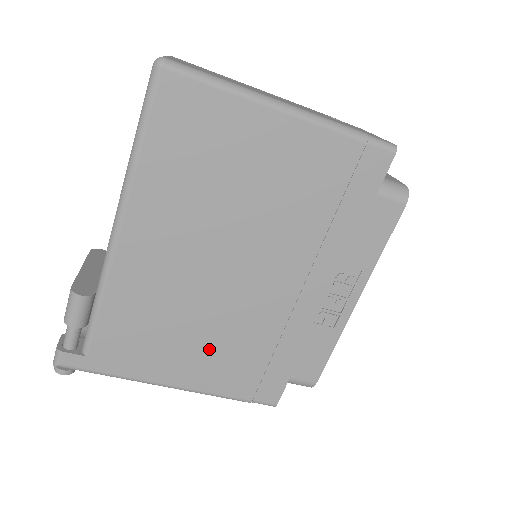
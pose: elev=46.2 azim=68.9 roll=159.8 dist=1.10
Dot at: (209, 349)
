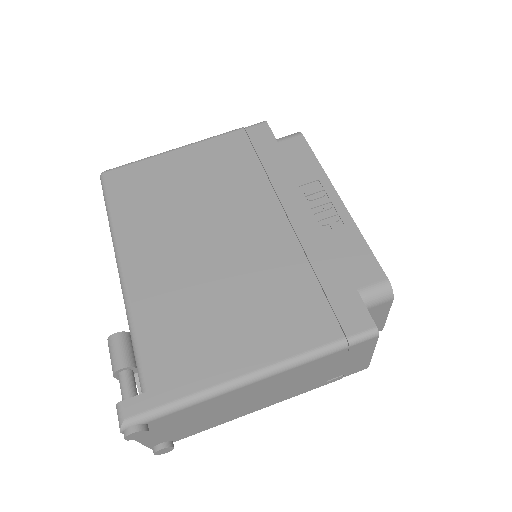
Dot at: (256, 310)
